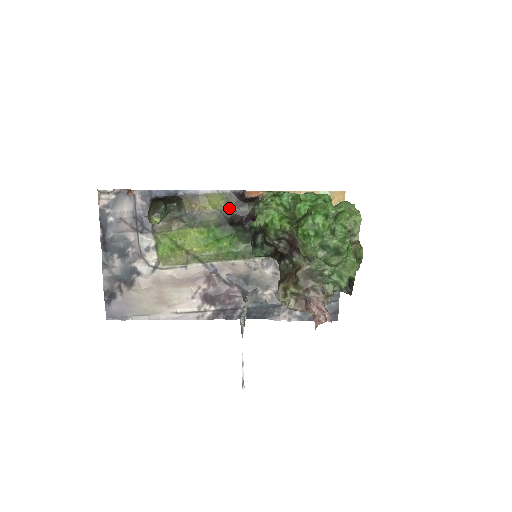
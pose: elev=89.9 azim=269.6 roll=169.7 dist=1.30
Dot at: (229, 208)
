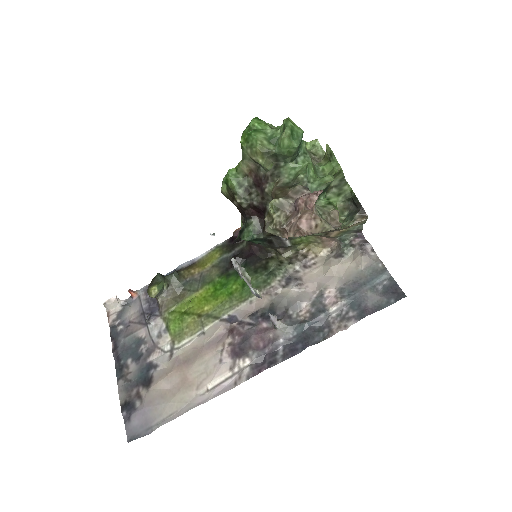
Dot at: (226, 255)
